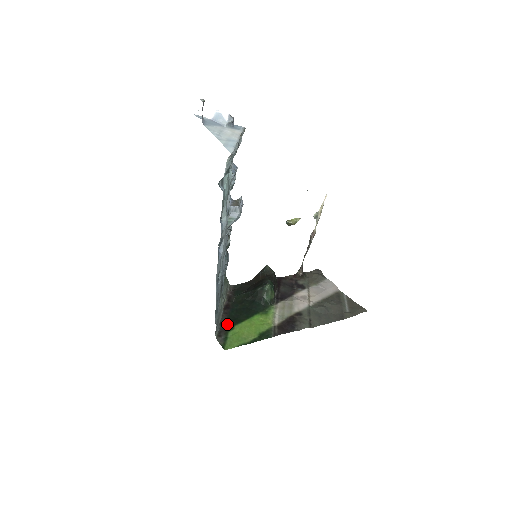
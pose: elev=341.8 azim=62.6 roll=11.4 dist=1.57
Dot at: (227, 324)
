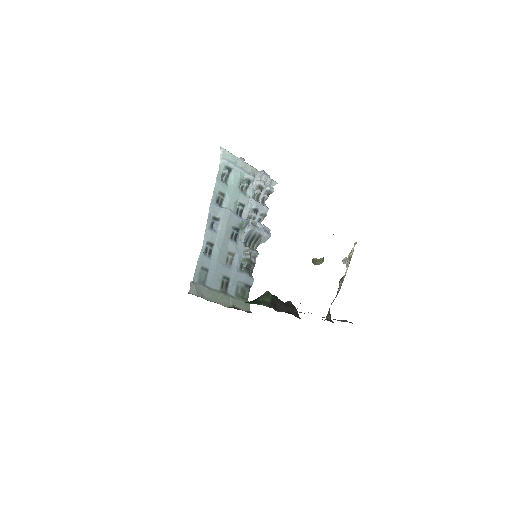
Dot at: occluded
